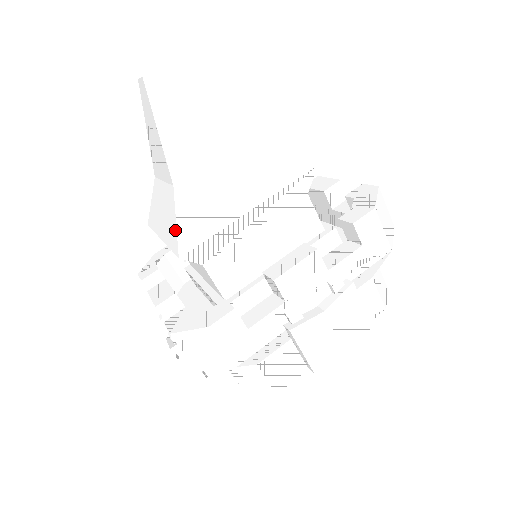
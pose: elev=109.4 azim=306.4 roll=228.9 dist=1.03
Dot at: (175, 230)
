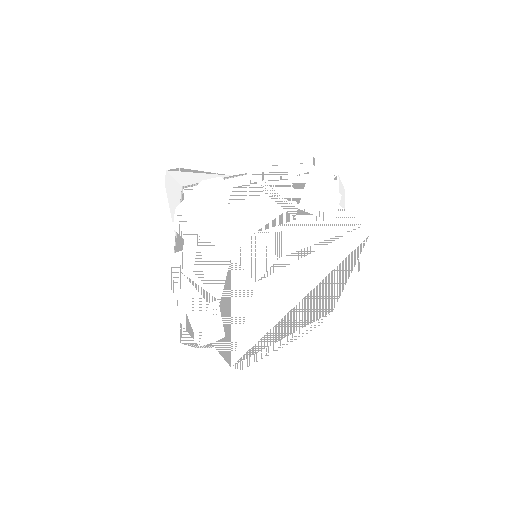
Dot at: occluded
